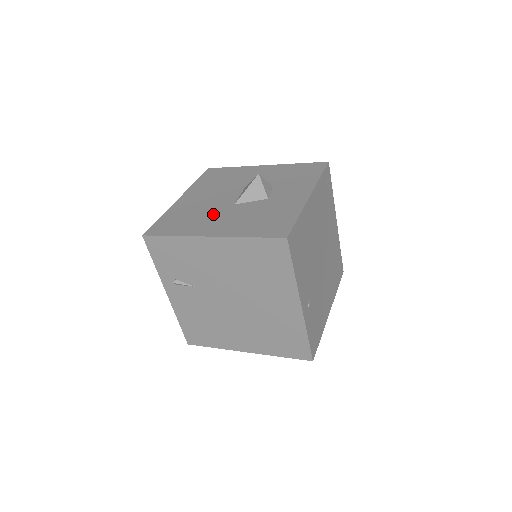
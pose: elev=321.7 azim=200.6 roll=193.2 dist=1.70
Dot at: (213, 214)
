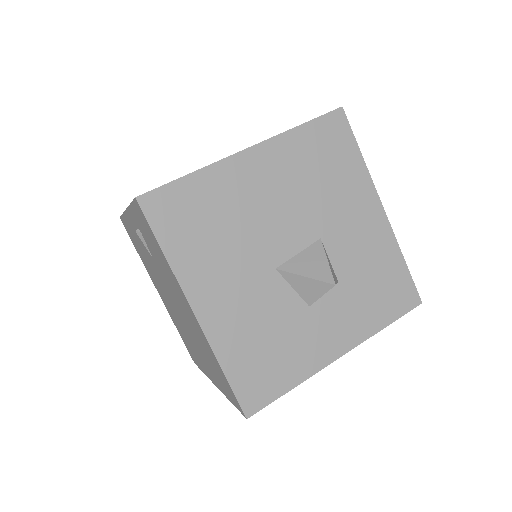
Dot at: (240, 261)
